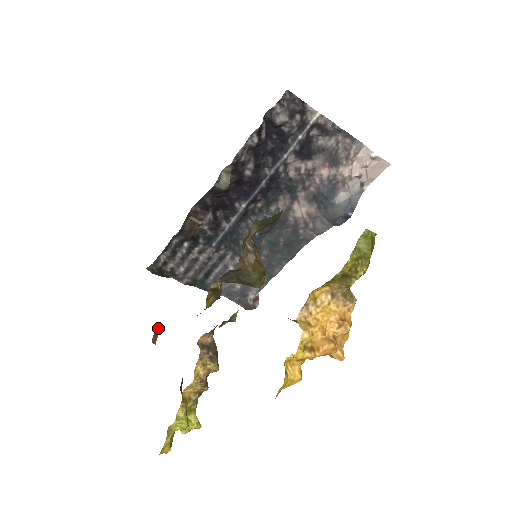
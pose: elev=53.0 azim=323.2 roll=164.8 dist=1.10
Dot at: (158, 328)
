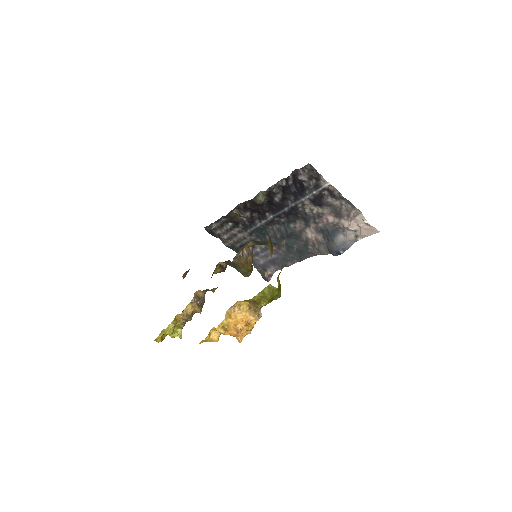
Dot at: (188, 270)
